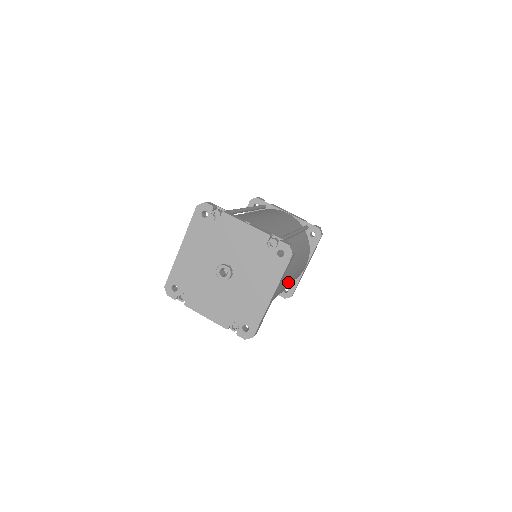
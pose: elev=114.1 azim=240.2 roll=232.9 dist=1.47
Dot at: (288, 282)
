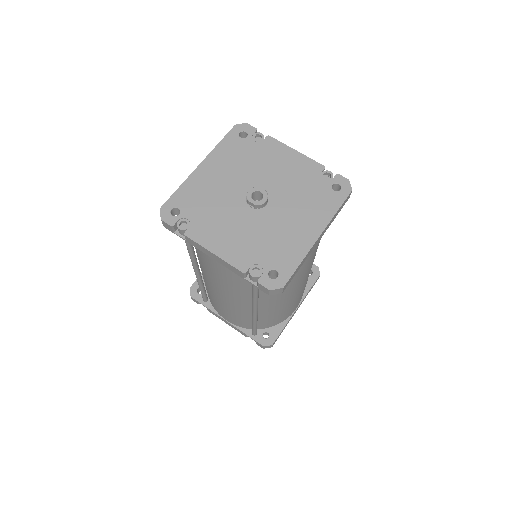
Dot at: (306, 274)
